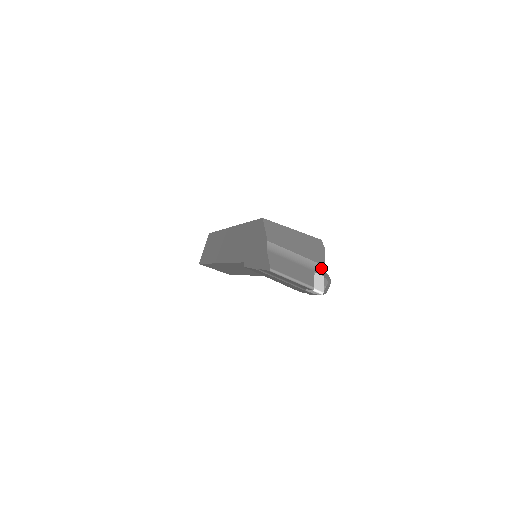
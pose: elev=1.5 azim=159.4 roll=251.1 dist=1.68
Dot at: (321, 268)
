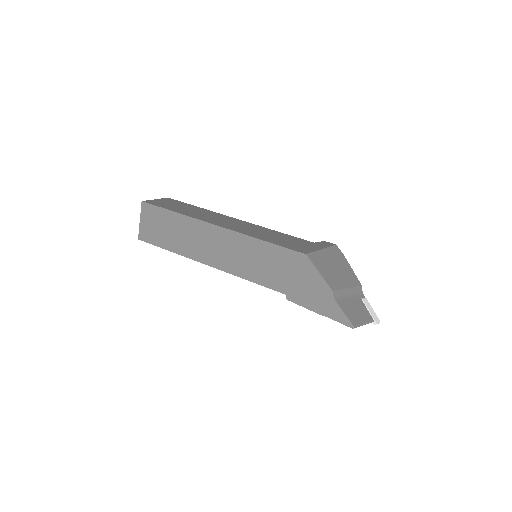
Dot at: (361, 289)
